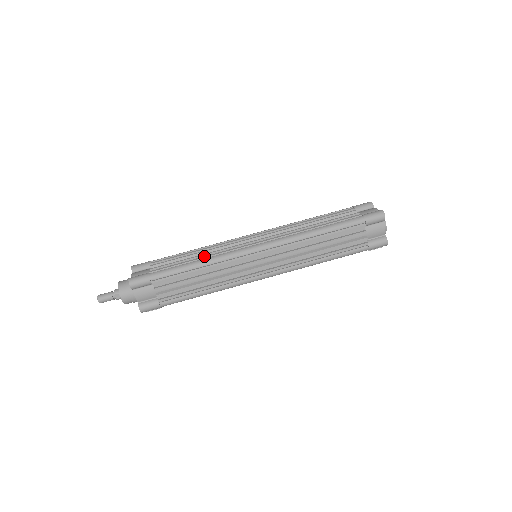
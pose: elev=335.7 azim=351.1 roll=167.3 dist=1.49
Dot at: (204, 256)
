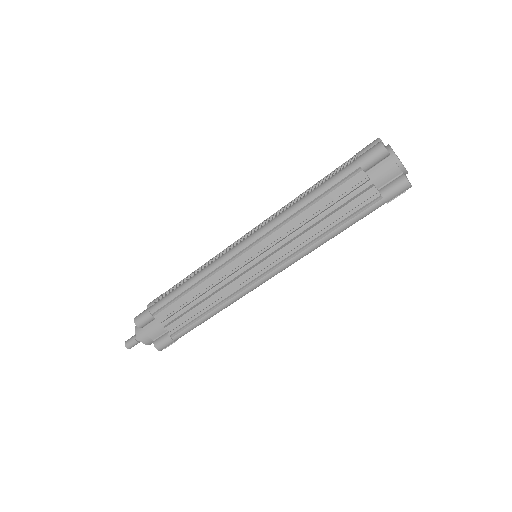
Dot at: (195, 273)
